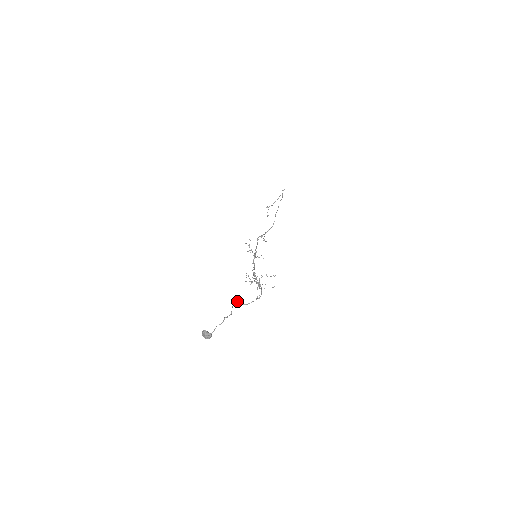
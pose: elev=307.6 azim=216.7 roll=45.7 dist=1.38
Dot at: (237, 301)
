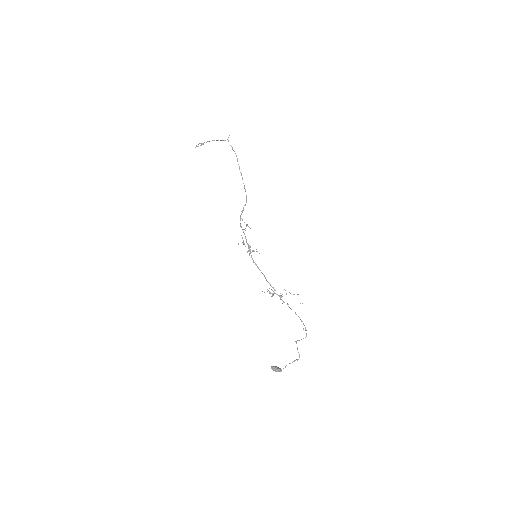
Dot at: (295, 341)
